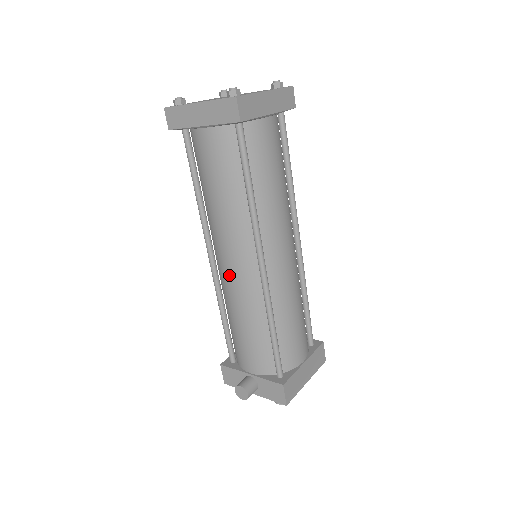
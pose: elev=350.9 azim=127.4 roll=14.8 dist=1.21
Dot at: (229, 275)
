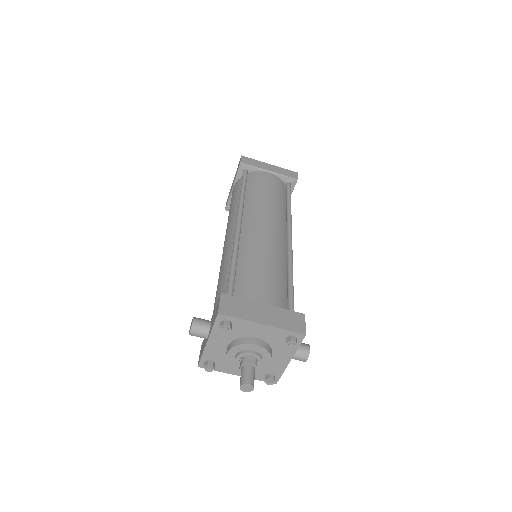
Dot at: occluded
